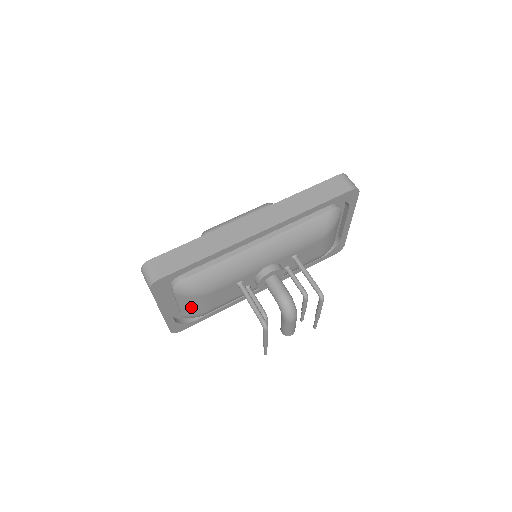
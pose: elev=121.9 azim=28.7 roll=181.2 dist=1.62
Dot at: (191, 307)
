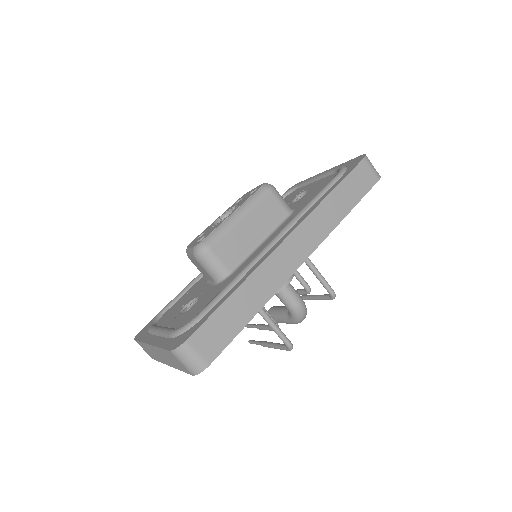
Dot at: occluded
